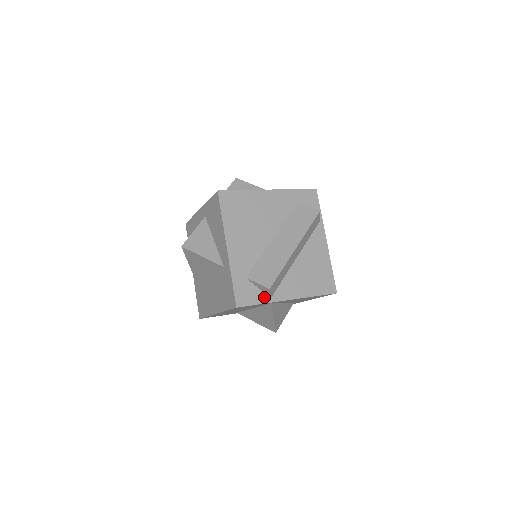
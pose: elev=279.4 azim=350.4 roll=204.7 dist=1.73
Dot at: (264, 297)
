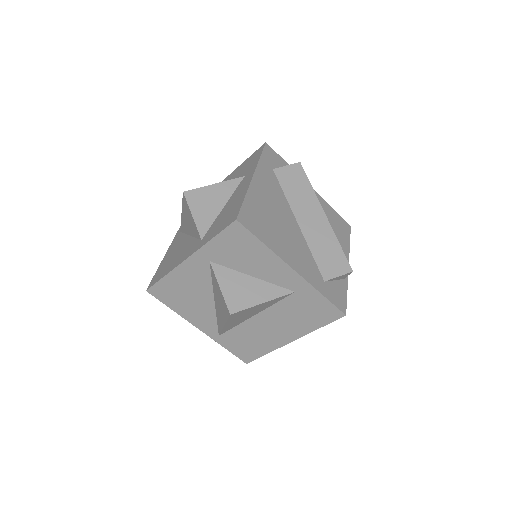
Dot at: (342, 283)
